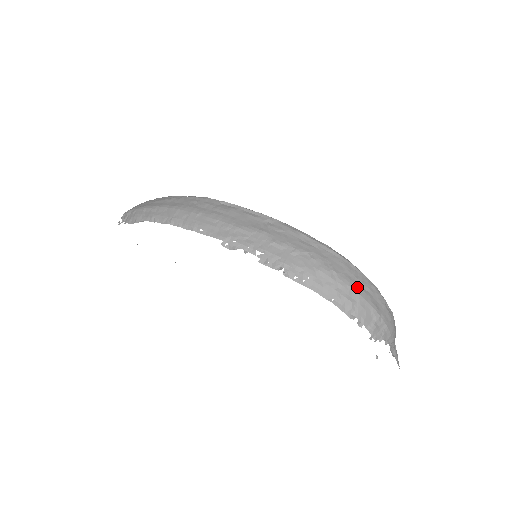
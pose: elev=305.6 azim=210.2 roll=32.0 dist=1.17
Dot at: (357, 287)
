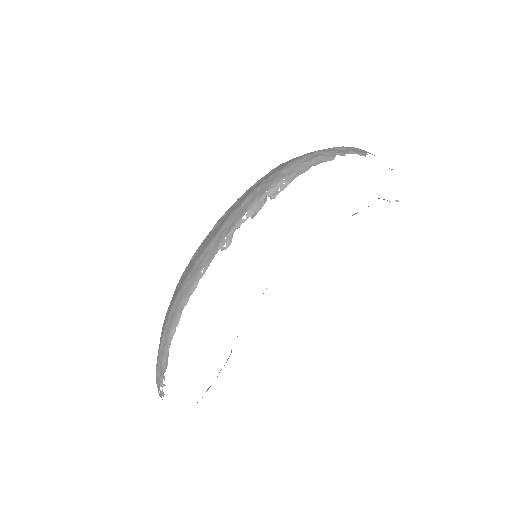
Dot at: (310, 153)
